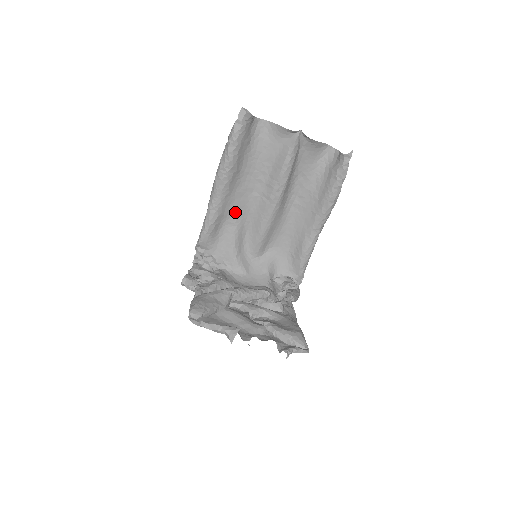
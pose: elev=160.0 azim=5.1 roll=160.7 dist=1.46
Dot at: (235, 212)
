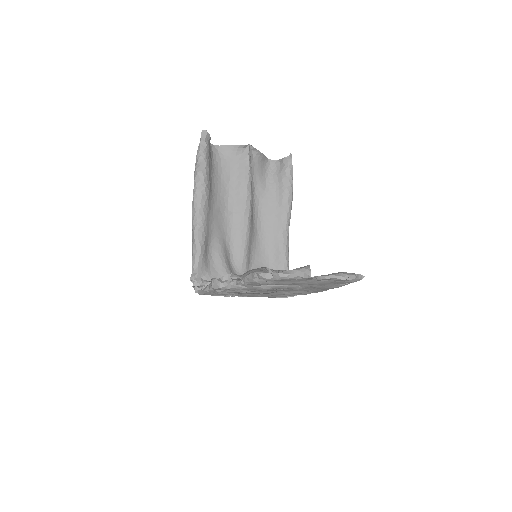
Dot at: (216, 232)
